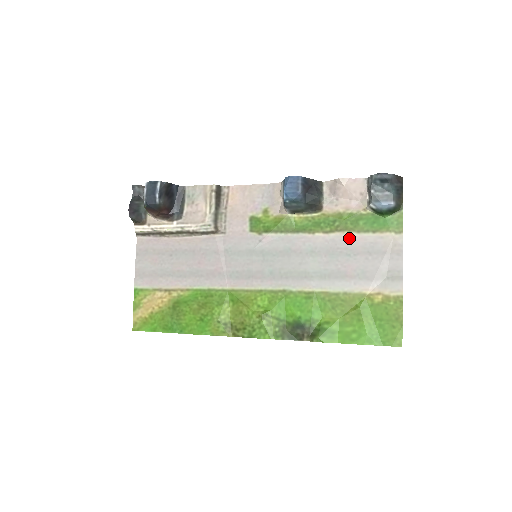
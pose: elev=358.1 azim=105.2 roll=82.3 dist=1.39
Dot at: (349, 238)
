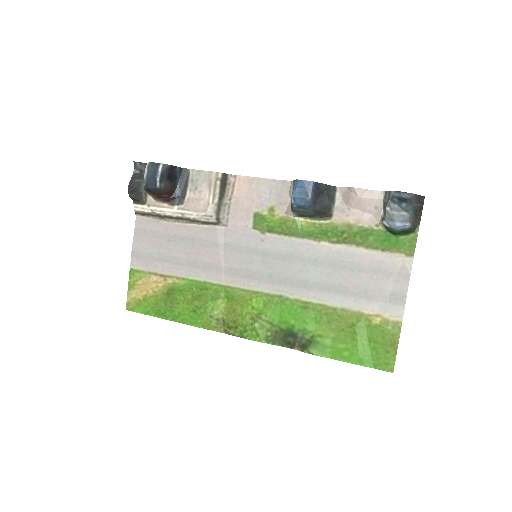
Dot at: (356, 252)
